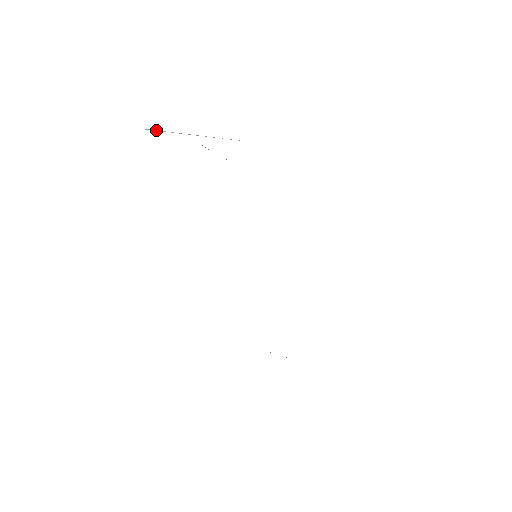
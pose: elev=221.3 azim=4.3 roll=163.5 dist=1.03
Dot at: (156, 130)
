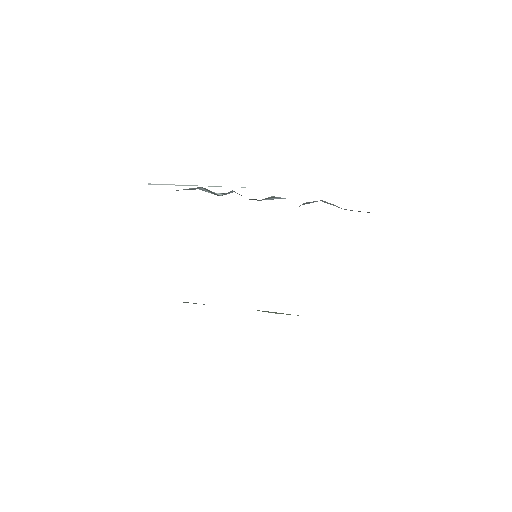
Dot at: (160, 184)
